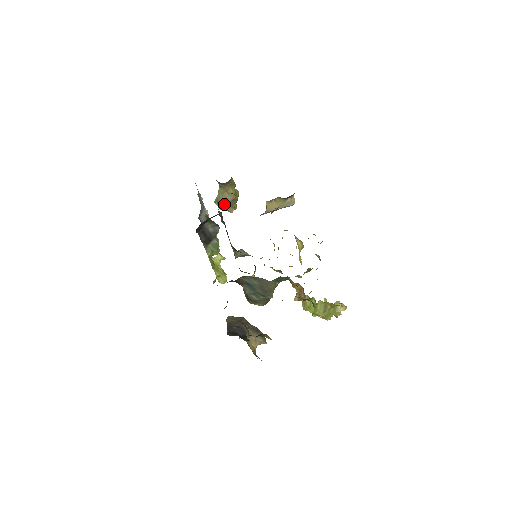
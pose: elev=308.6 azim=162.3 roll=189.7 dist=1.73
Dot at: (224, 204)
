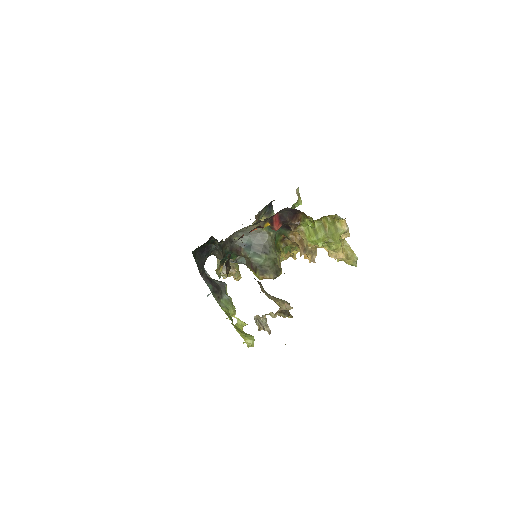
Dot at: (225, 266)
